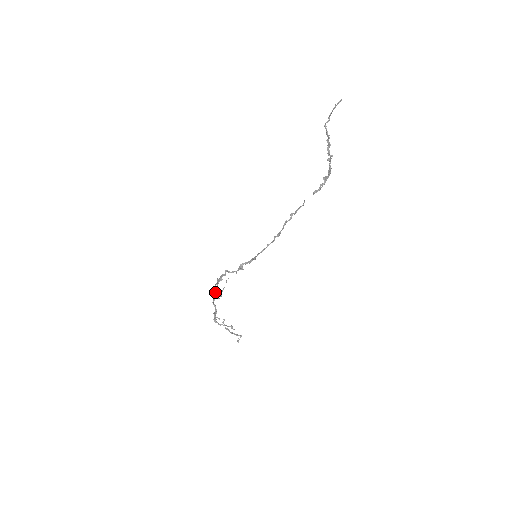
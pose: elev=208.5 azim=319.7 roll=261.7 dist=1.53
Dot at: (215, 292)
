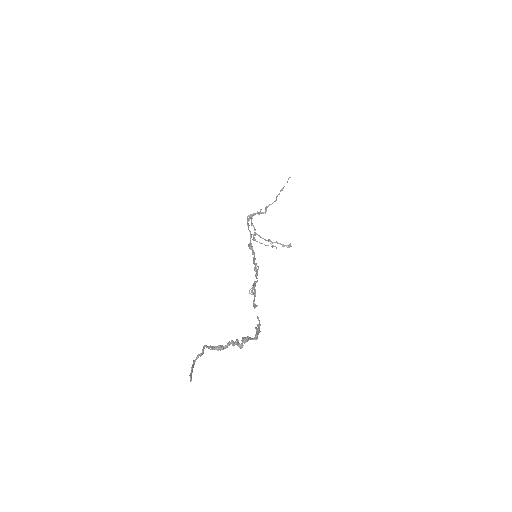
Dot at: (251, 220)
